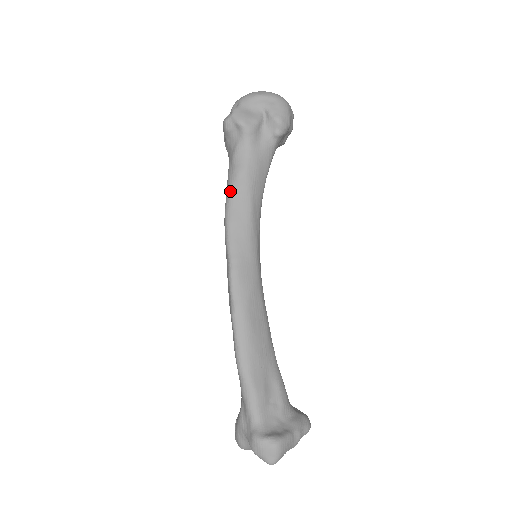
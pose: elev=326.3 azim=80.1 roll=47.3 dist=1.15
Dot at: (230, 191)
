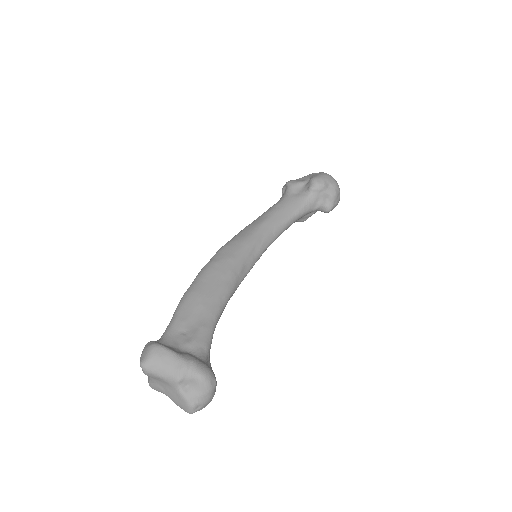
Dot at: occluded
